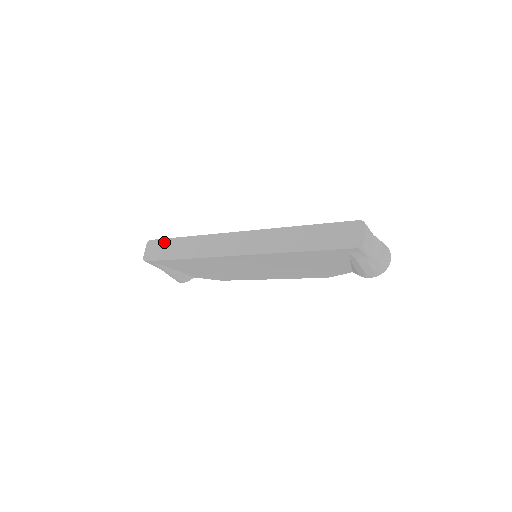
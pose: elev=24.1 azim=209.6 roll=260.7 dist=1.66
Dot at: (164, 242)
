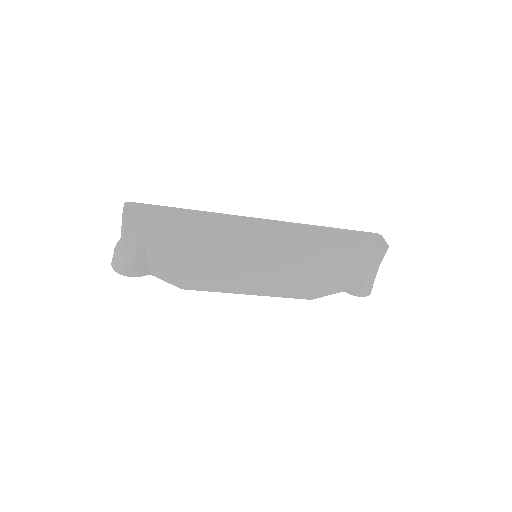
Dot at: (156, 207)
